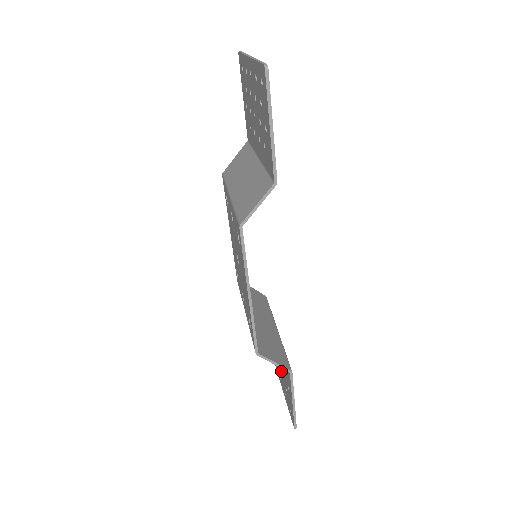
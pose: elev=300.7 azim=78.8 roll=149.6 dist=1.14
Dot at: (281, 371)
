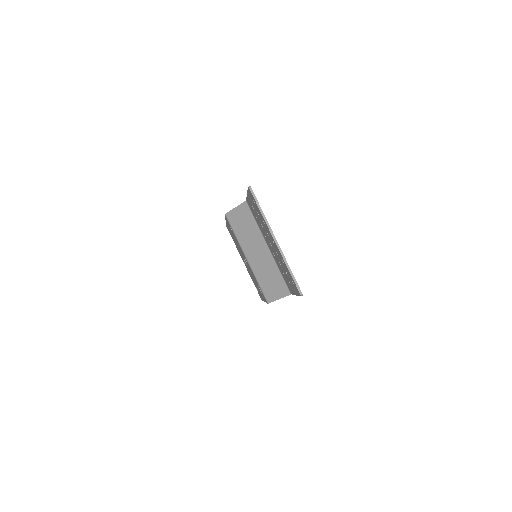
Dot at: occluded
